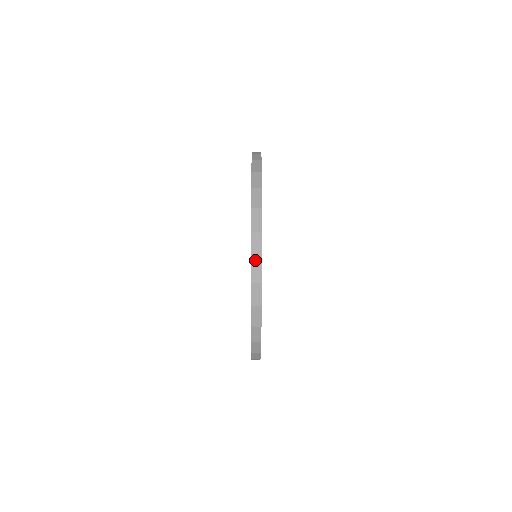
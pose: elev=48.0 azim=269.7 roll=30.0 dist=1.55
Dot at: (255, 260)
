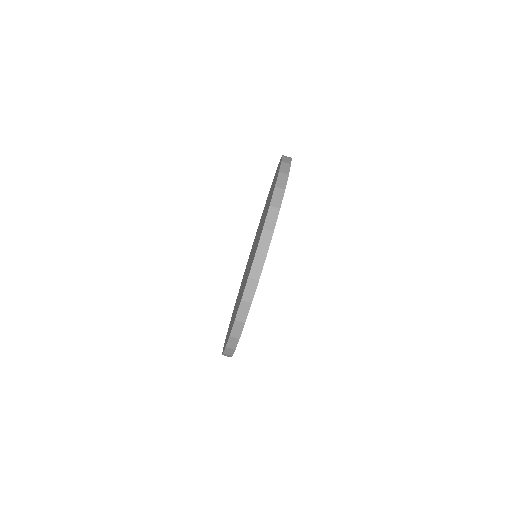
Dot at: (278, 189)
